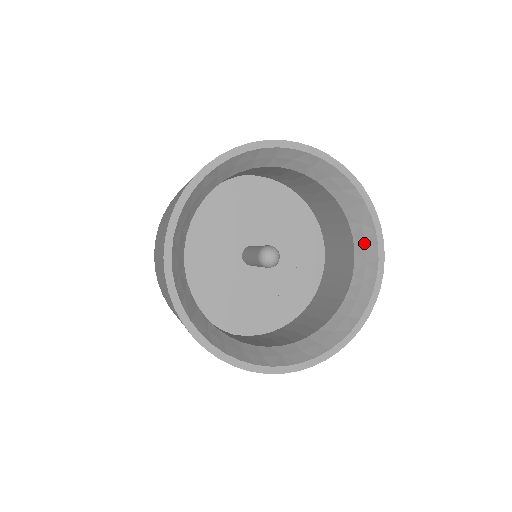
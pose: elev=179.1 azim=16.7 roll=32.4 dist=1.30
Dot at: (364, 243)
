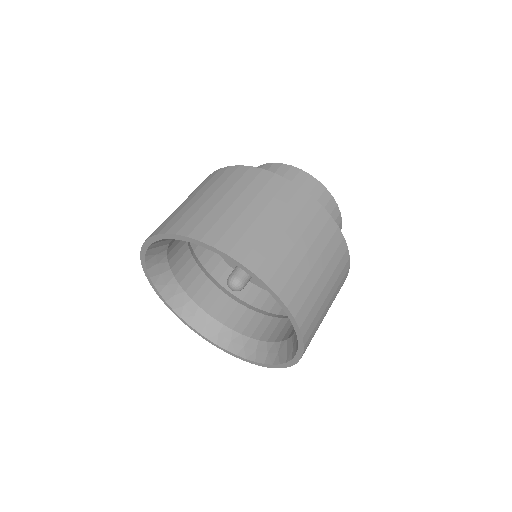
Dot at: (268, 352)
